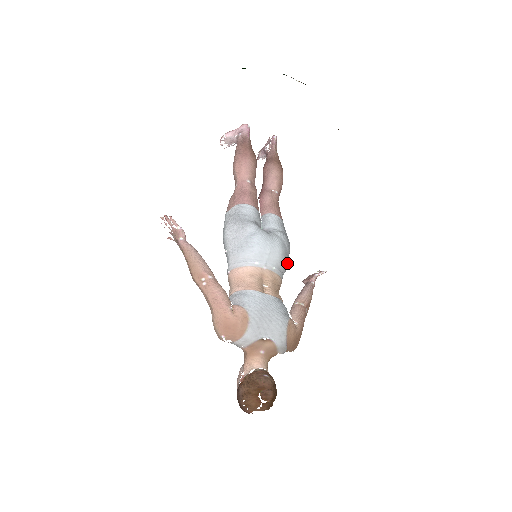
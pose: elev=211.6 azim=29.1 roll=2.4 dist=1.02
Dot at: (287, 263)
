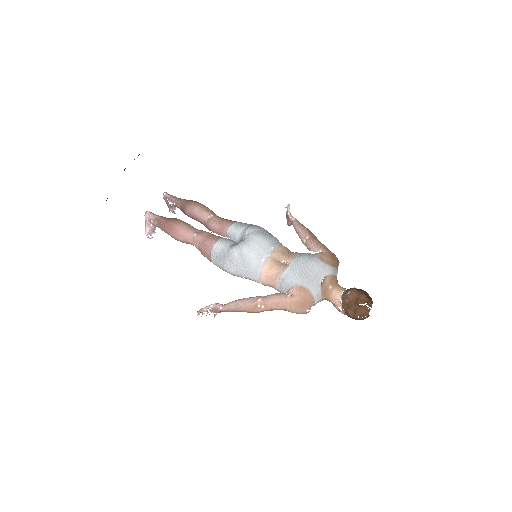
Dot at: (272, 235)
